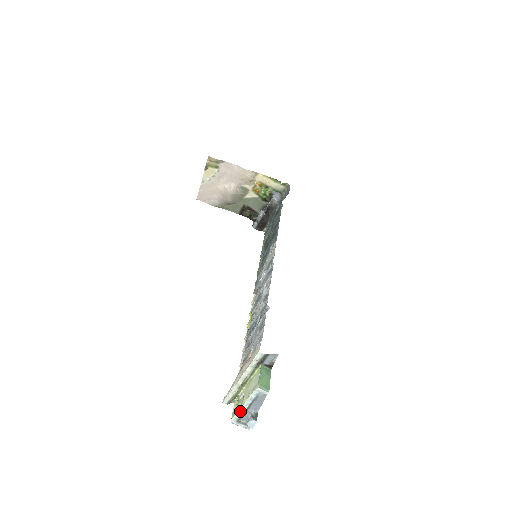
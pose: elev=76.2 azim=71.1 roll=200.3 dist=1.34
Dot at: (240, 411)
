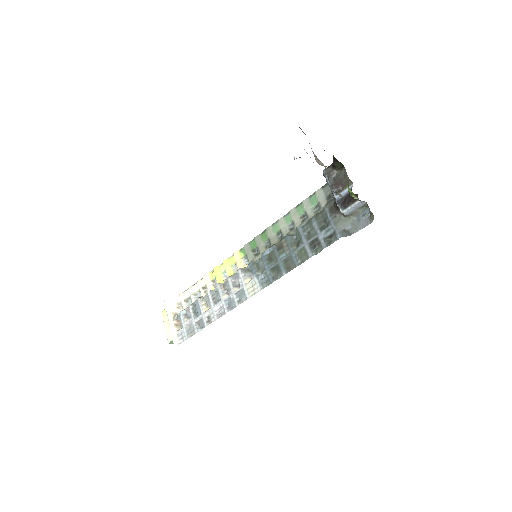
Dot at: (164, 323)
